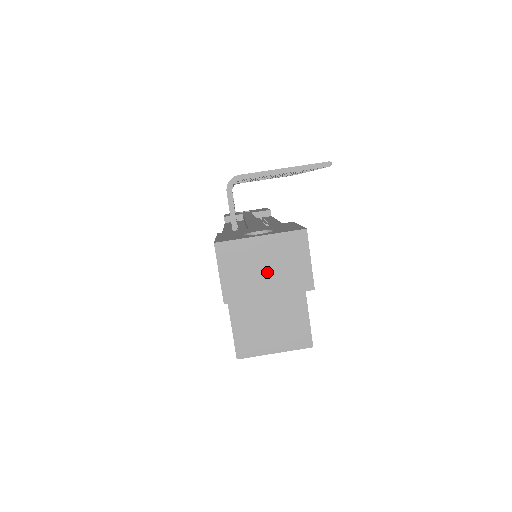
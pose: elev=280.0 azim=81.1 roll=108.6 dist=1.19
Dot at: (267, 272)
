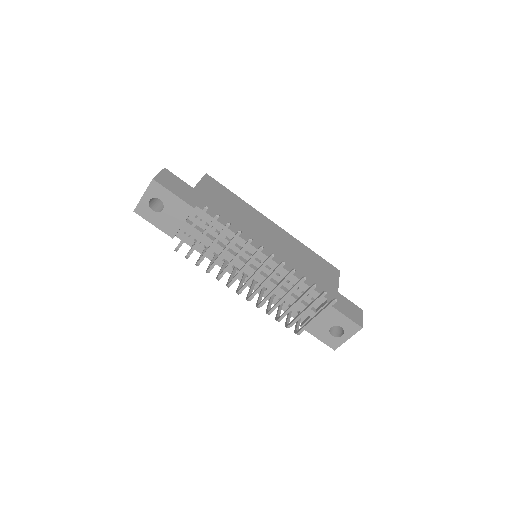
Dot at: occluded
